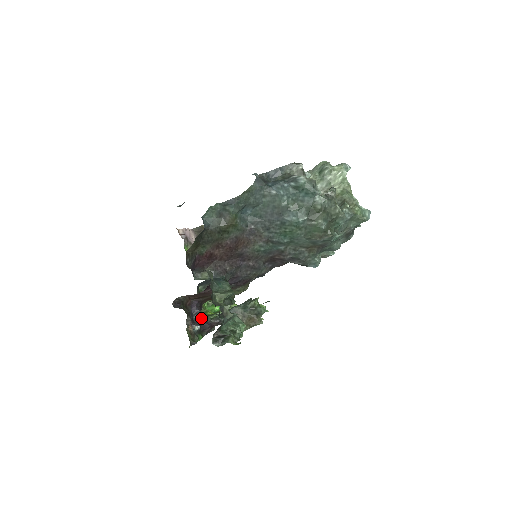
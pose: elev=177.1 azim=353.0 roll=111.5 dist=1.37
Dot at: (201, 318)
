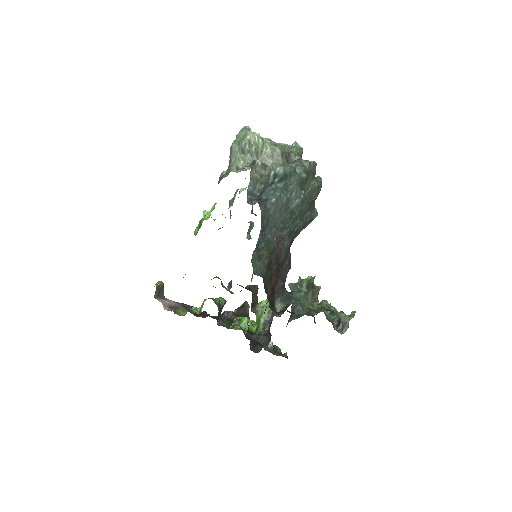
Dot at: (261, 337)
